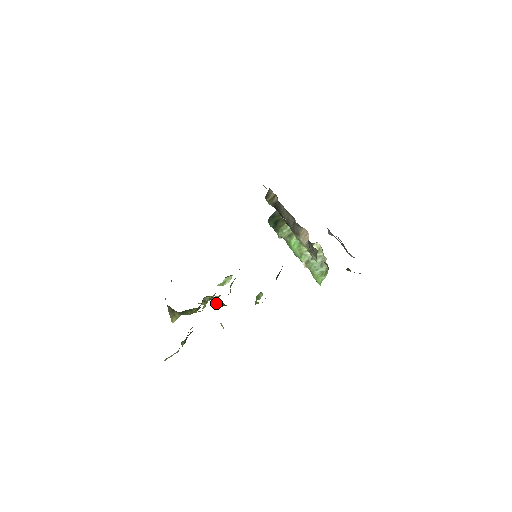
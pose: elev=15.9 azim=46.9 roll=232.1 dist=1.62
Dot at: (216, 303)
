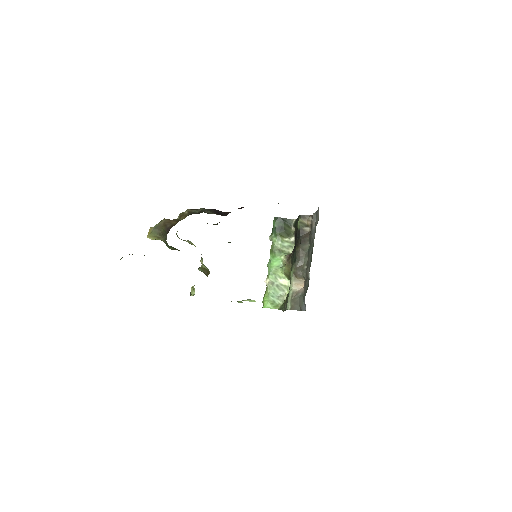
Dot at: (201, 266)
